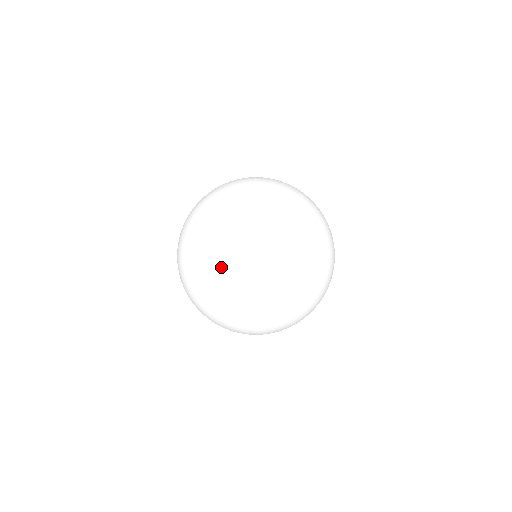
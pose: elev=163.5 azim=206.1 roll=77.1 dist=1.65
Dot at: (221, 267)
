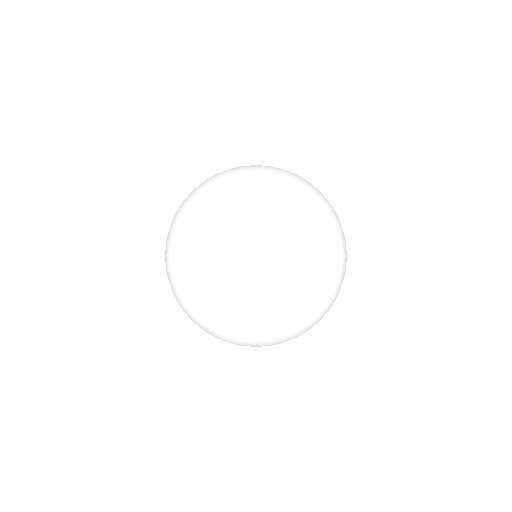
Dot at: occluded
